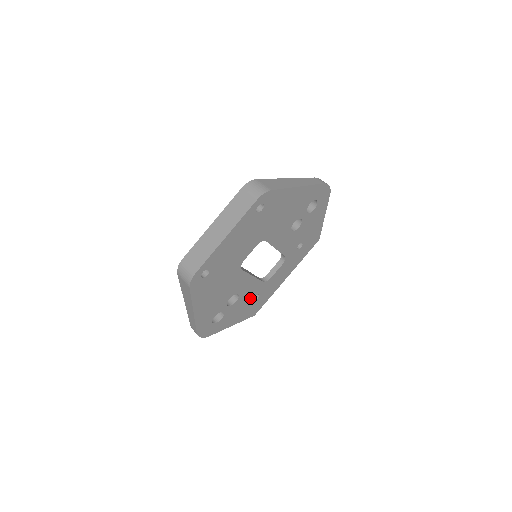
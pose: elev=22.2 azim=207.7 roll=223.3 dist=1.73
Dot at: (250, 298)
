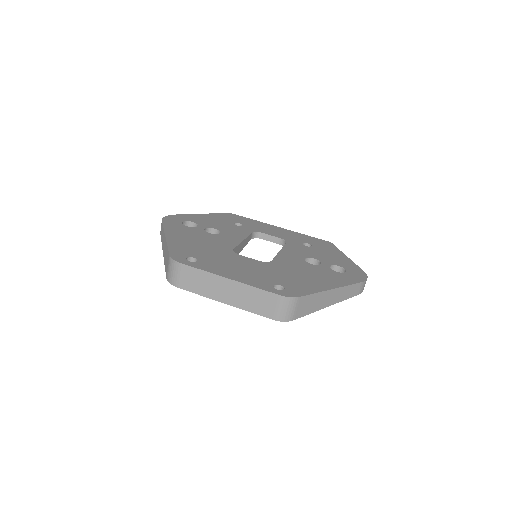
Dot at: occluded
